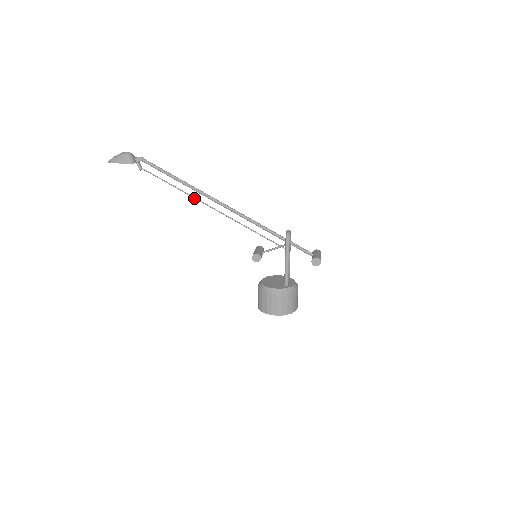
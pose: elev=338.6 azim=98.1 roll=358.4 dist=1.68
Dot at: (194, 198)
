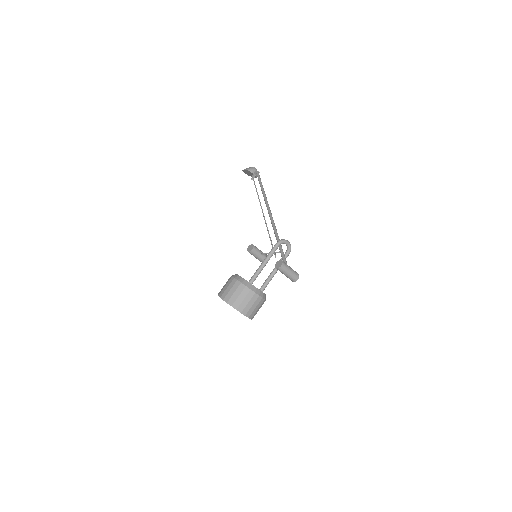
Dot at: (260, 202)
